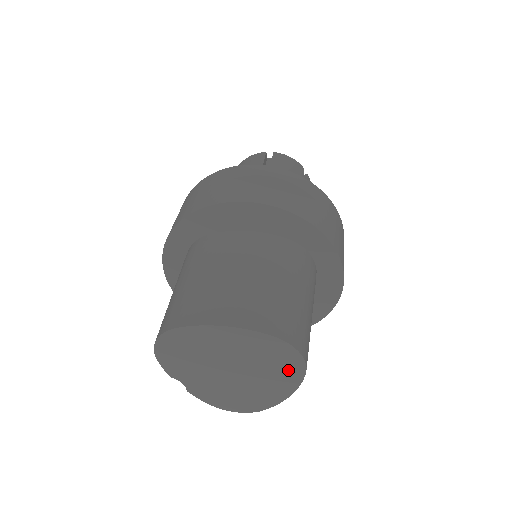
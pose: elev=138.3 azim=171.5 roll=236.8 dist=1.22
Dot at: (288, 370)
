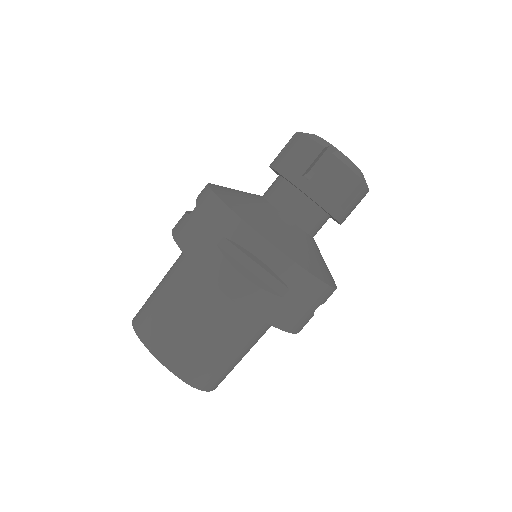
Dot at: occluded
